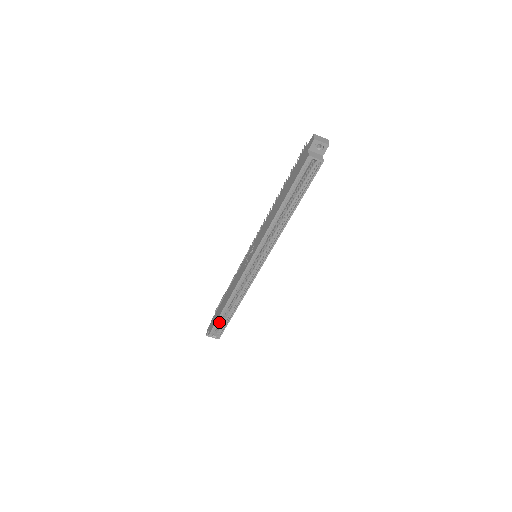
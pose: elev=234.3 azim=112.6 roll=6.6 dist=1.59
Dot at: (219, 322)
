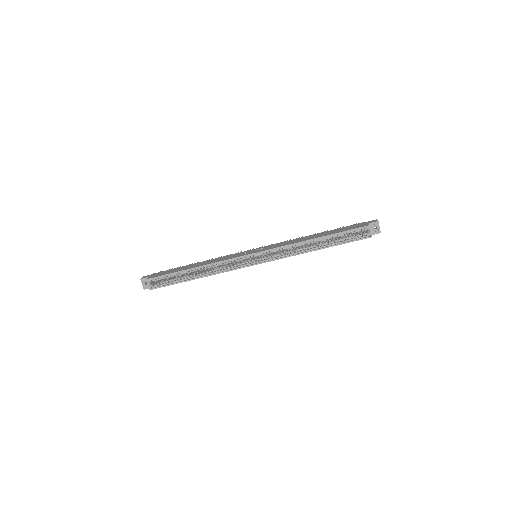
Dot at: (170, 276)
